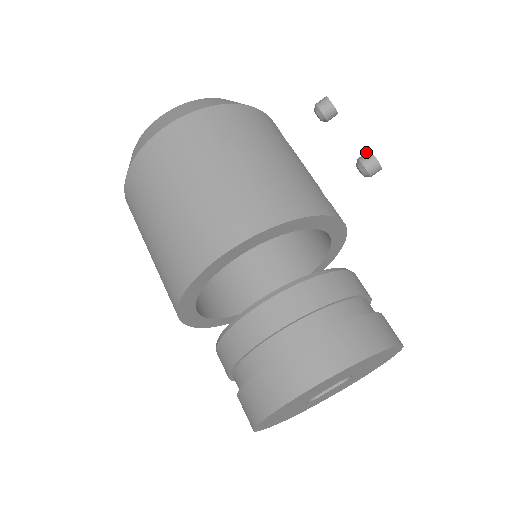
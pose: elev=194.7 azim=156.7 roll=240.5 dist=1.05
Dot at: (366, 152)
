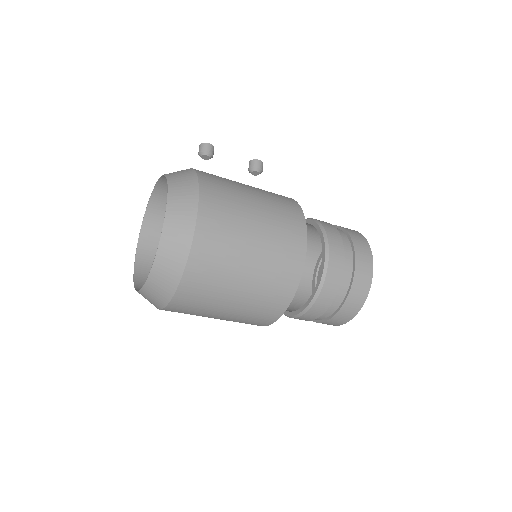
Dot at: (252, 161)
